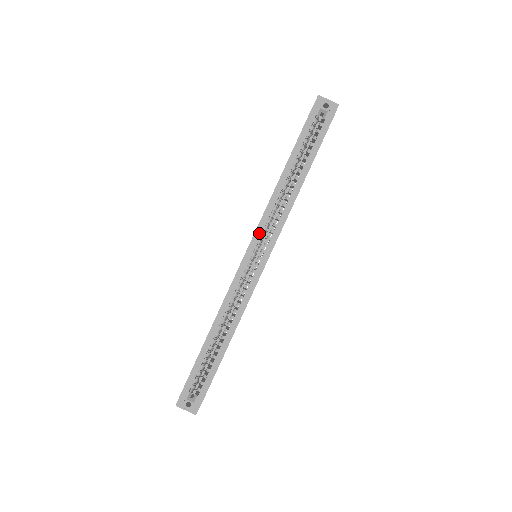
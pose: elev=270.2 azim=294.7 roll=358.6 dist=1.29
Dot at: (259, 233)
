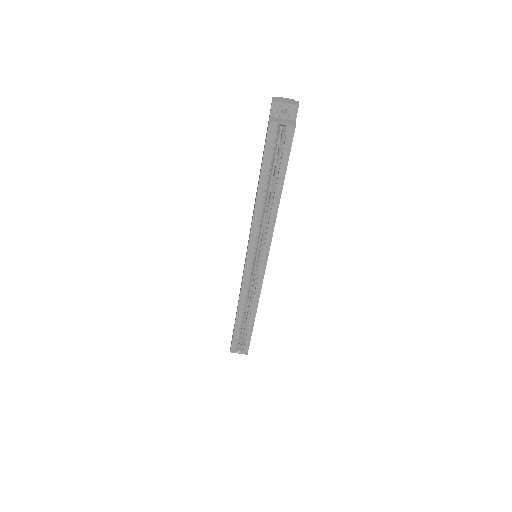
Dot at: (252, 246)
